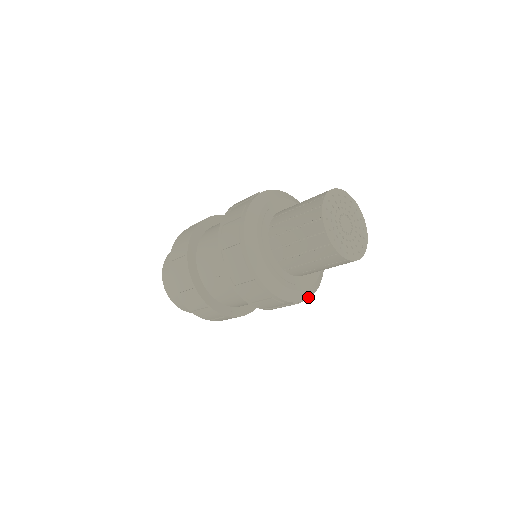
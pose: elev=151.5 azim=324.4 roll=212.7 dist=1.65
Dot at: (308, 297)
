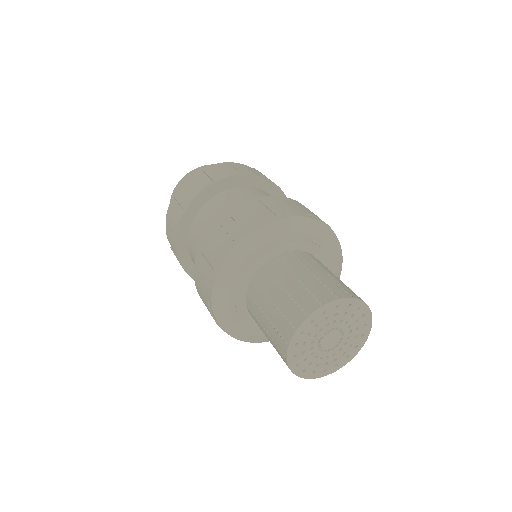
Dot at: occluded
